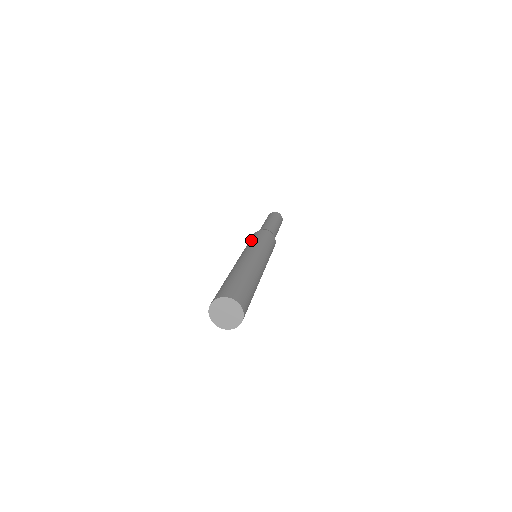
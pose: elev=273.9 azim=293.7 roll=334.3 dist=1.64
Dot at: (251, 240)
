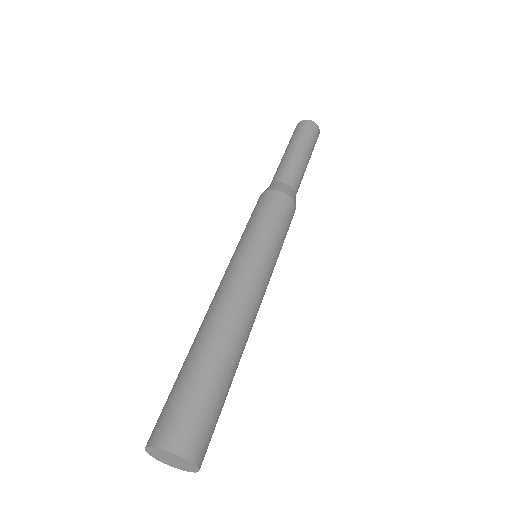
Dot at: (272, 228)
